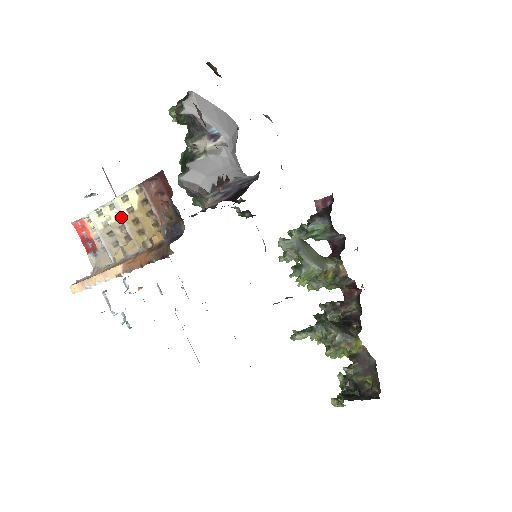
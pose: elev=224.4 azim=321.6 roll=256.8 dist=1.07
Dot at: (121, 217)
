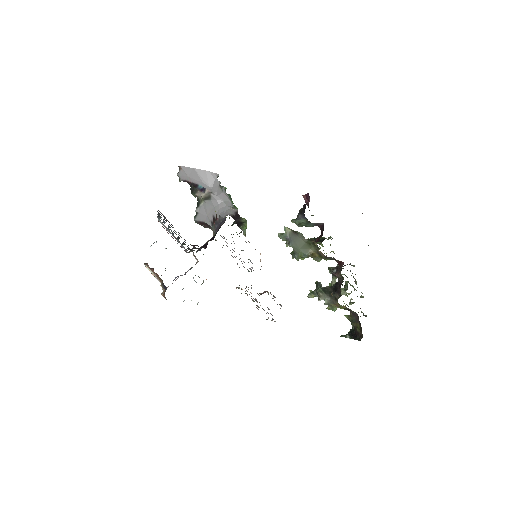
Dot at: (152, 273)
